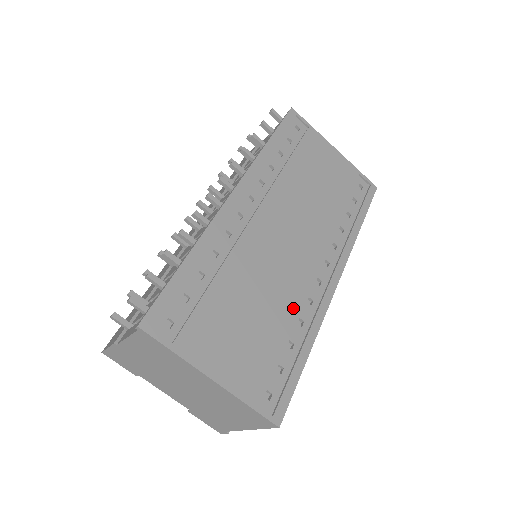
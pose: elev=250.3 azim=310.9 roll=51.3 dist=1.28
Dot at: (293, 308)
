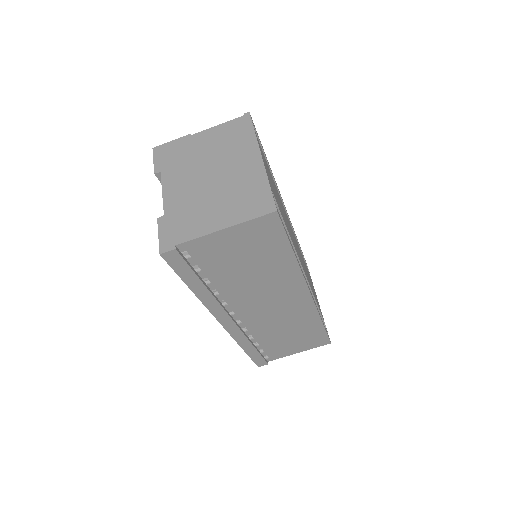
Dot at: (293, 243)
